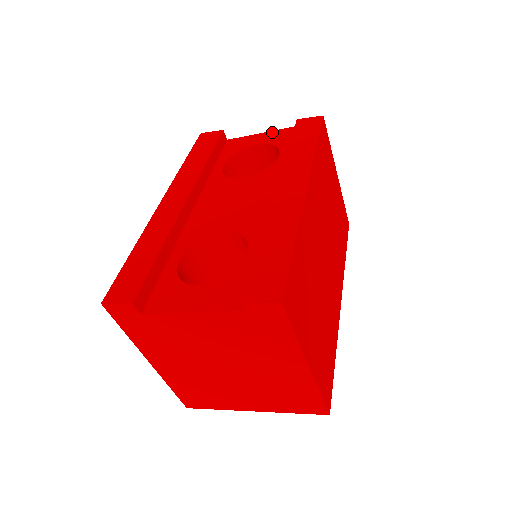
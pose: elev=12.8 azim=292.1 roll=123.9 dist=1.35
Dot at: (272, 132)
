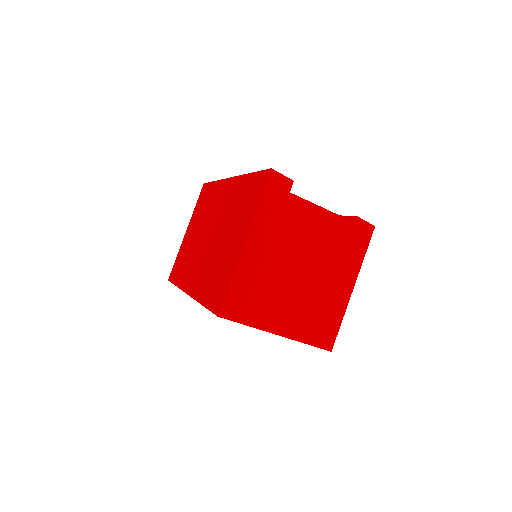
Dot at: occluded
